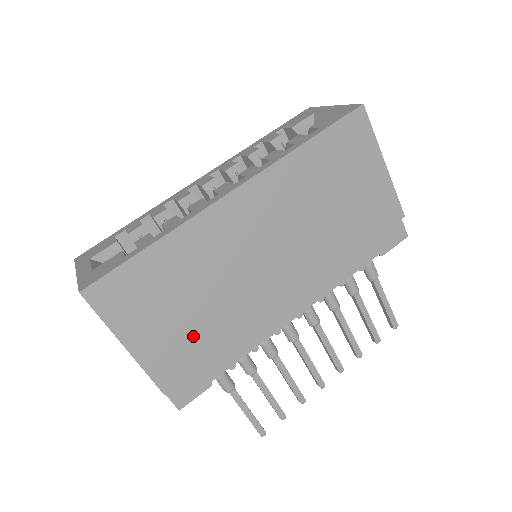
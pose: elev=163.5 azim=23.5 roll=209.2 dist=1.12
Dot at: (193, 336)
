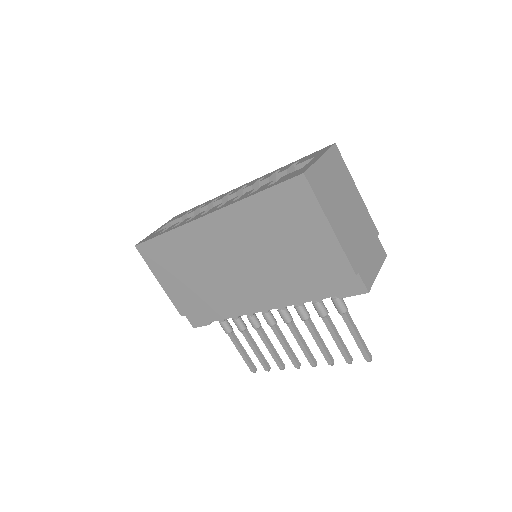
Dot at: (192, 292)
